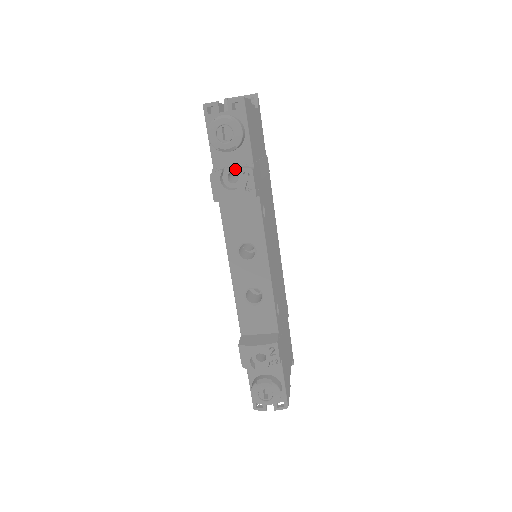
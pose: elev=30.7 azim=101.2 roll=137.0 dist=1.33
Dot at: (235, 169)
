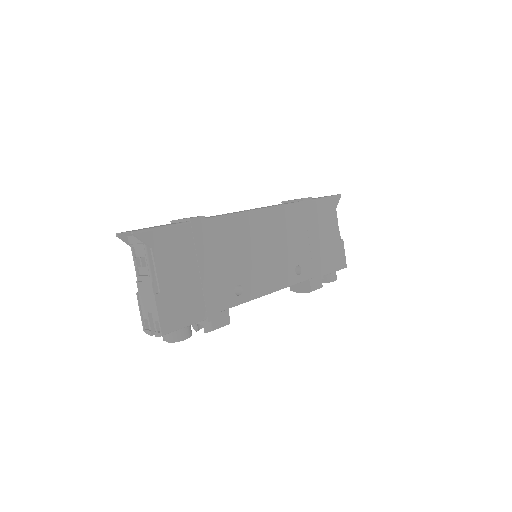
Dot at: (202, 324)
